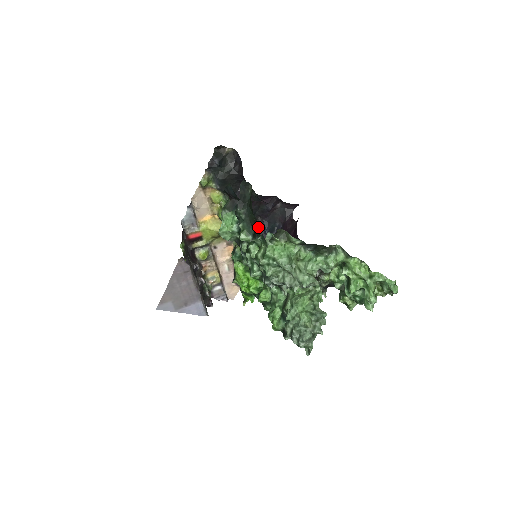
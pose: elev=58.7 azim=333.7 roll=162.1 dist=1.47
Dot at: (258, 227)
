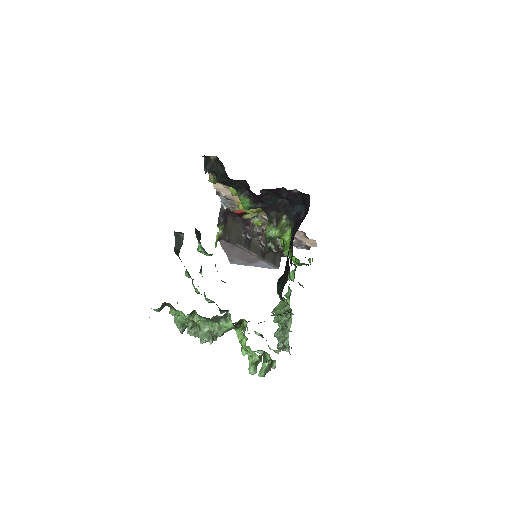
Dot at: (288, 207)
